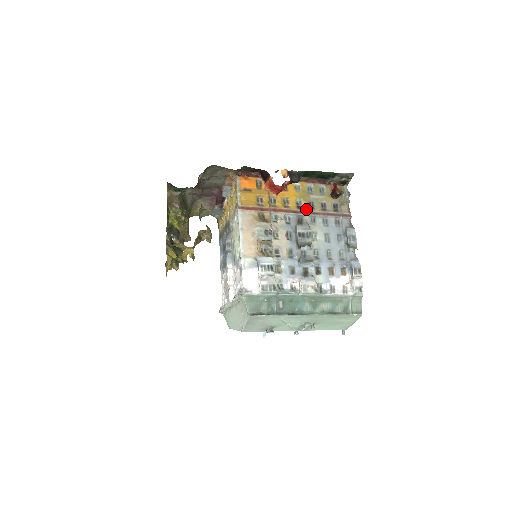
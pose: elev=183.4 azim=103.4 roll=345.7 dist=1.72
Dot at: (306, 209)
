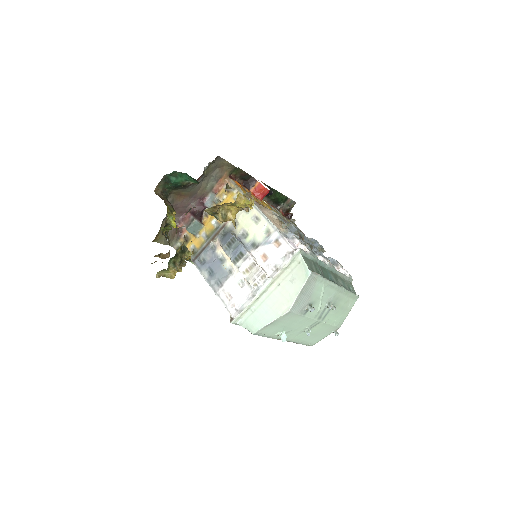
Dot at: occluded
